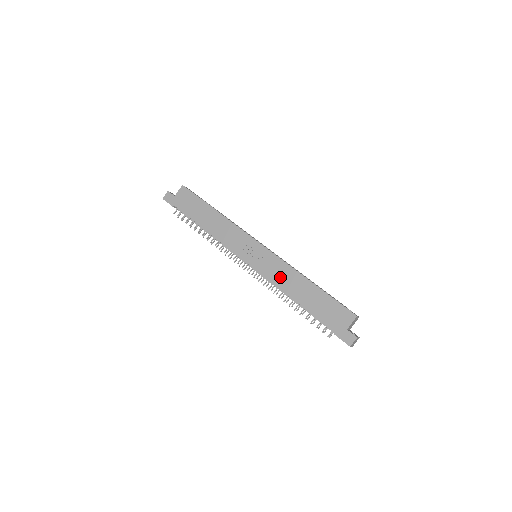
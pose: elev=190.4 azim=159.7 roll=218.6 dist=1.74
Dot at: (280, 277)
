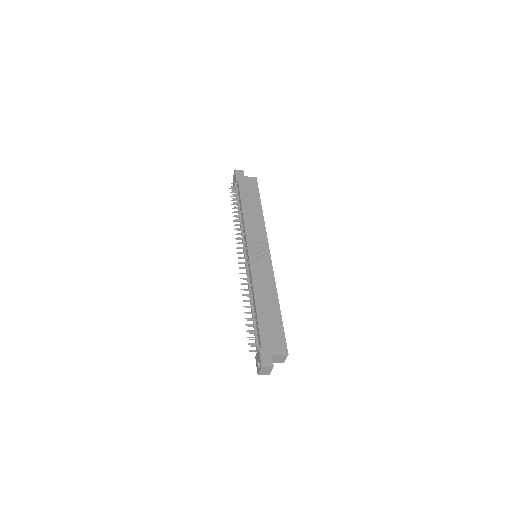
Dot at: (261, 279)
